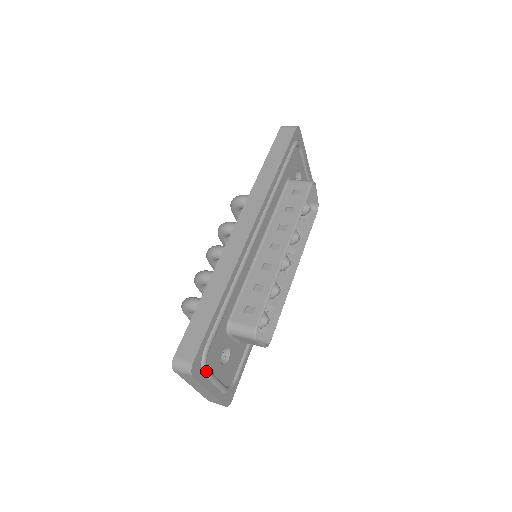
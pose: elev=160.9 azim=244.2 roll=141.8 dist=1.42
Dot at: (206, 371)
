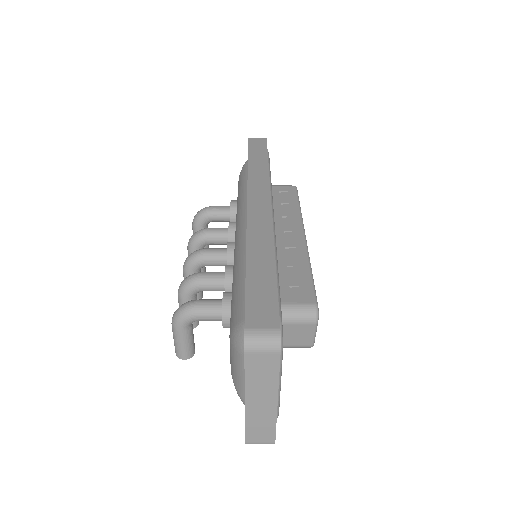
Dot at: (282, 355)
